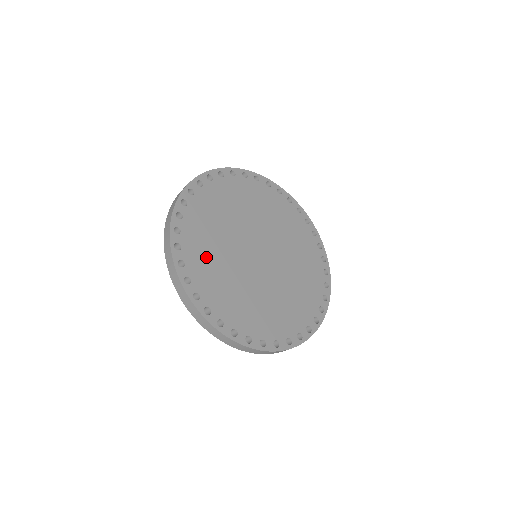
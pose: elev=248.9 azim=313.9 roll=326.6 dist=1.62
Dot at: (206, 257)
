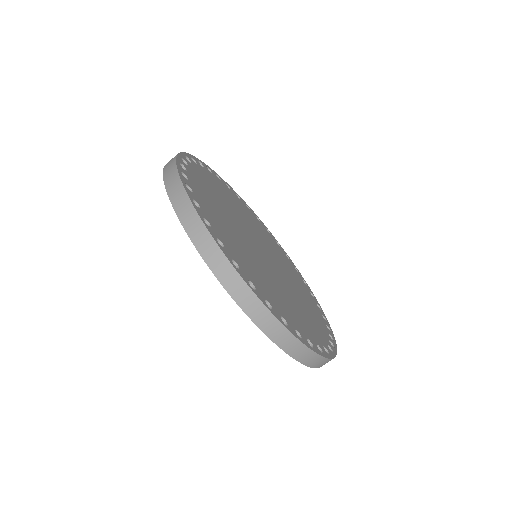
Dot at: (233, 242)
